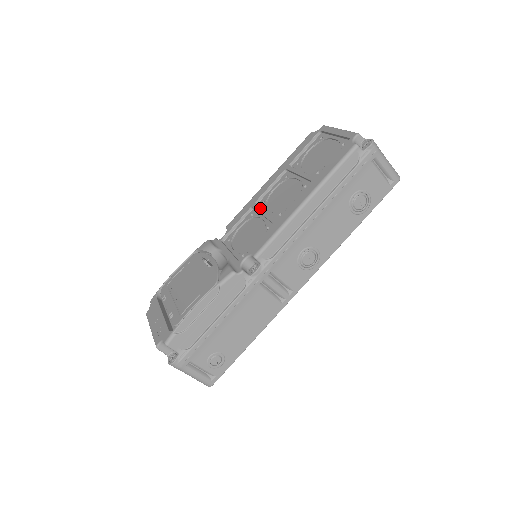
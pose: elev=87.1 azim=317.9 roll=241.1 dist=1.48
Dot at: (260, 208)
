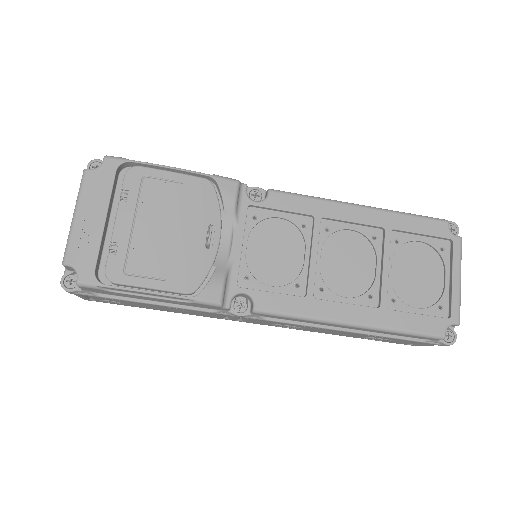
Dot at: (318, 241)
